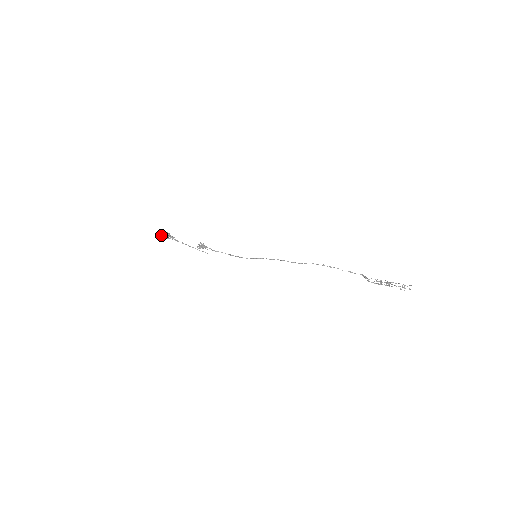
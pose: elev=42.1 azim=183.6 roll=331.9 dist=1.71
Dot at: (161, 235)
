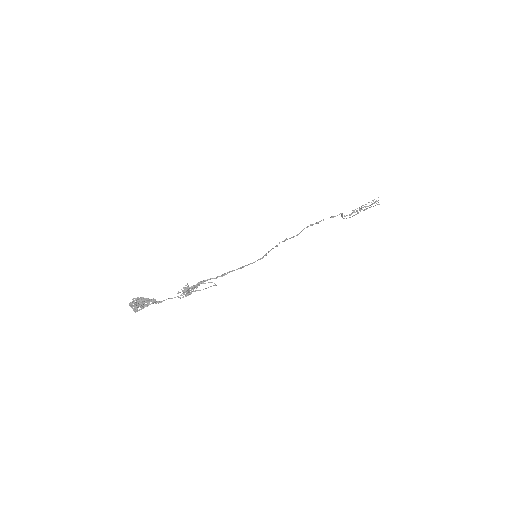
Dot at: (136, 307)
